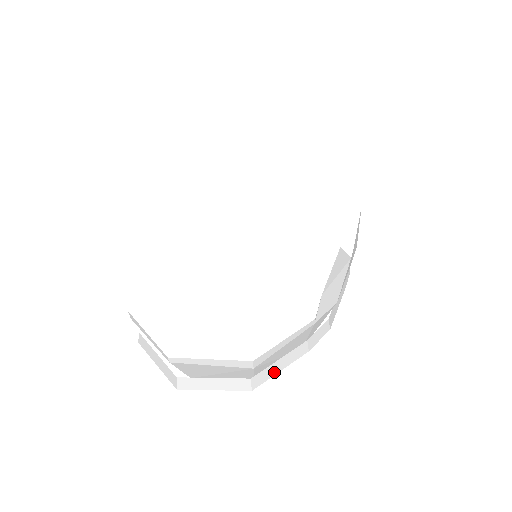
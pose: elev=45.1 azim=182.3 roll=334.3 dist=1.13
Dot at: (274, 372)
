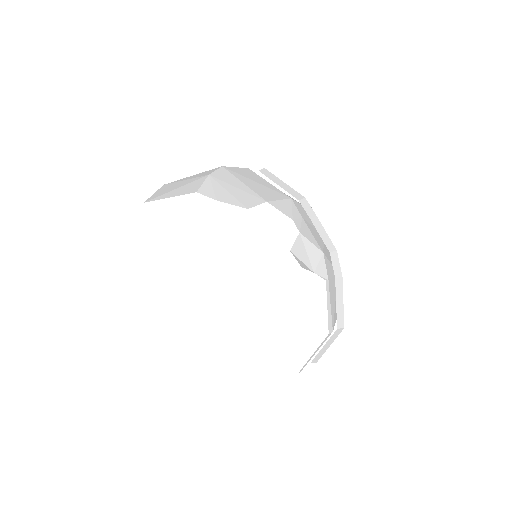
Dot at: (342, 309)
